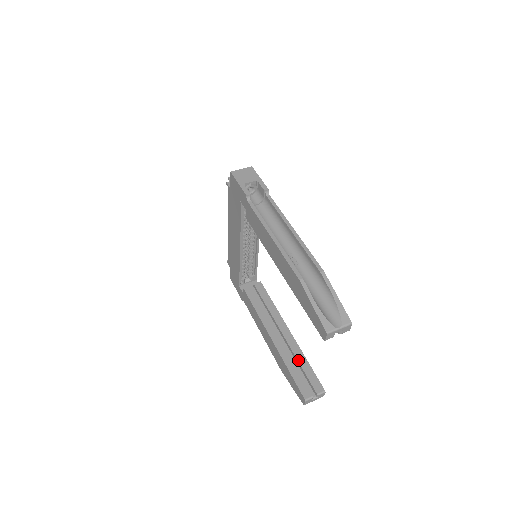
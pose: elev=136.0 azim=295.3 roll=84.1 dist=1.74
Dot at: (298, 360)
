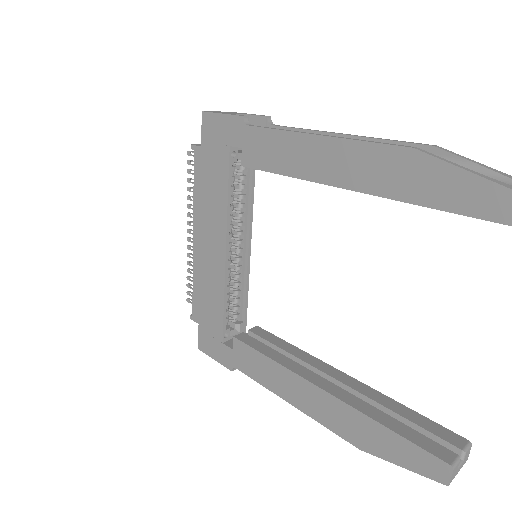
Dot at: (388, 407)
